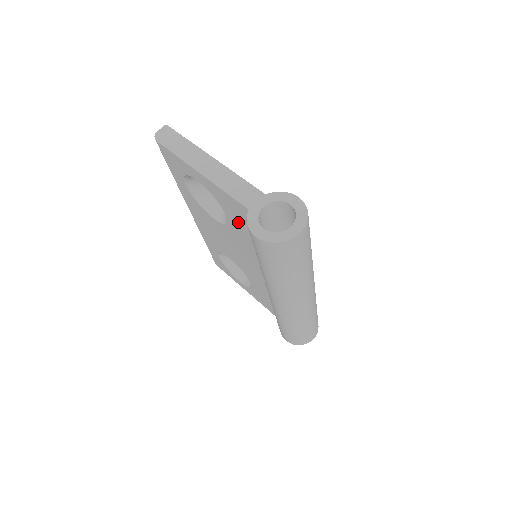
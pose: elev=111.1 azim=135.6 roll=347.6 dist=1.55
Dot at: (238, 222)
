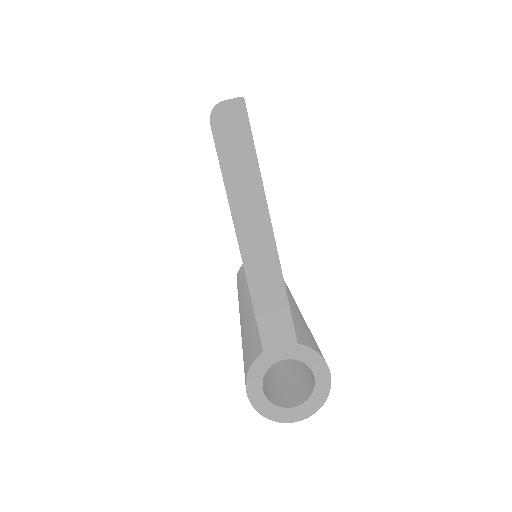
Dot at: occluded
